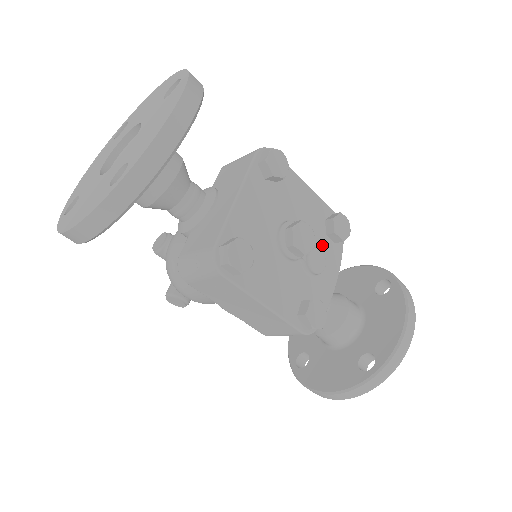
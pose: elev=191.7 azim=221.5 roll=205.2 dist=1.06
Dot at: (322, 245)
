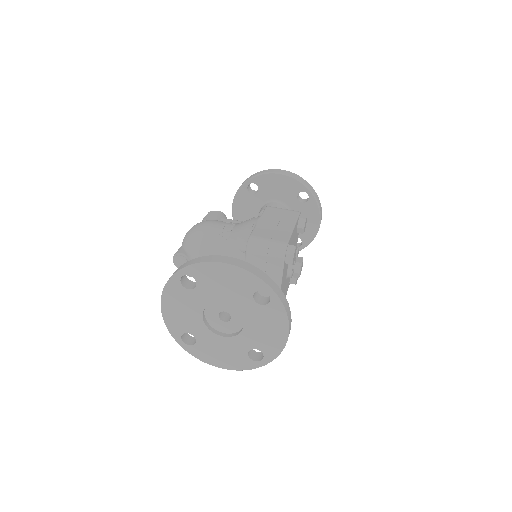
Dot at: occluded
